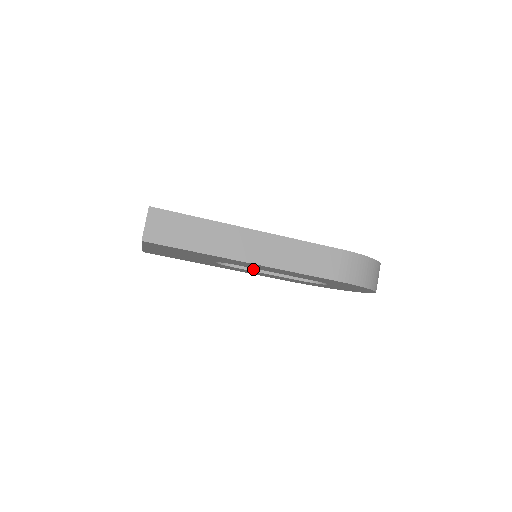
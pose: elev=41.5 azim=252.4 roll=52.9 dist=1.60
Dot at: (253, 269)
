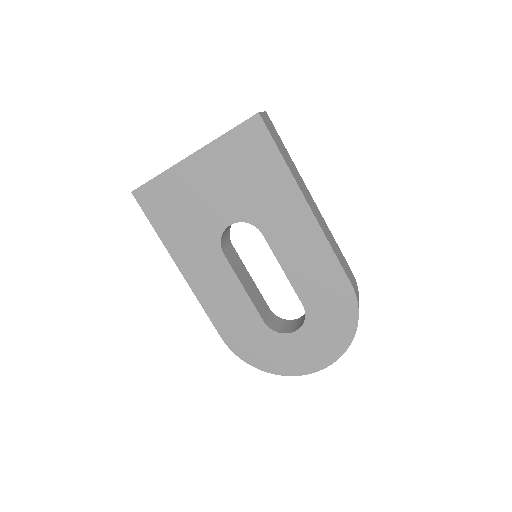
Dot at: (236, 273)
